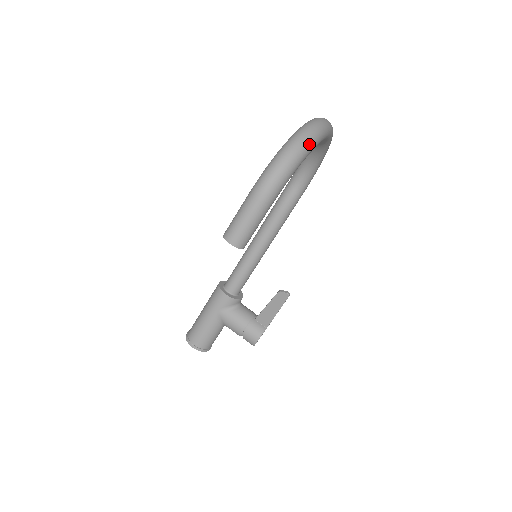
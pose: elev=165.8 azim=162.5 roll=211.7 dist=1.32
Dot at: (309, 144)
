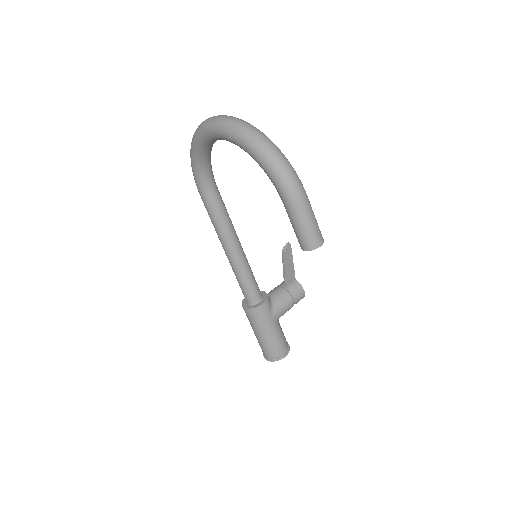
Dot at: (265, 135)
